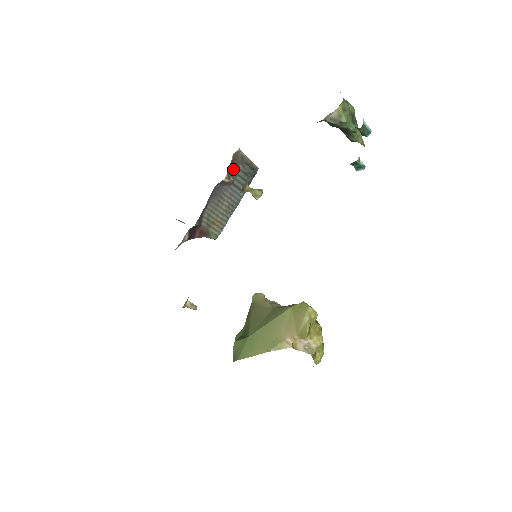
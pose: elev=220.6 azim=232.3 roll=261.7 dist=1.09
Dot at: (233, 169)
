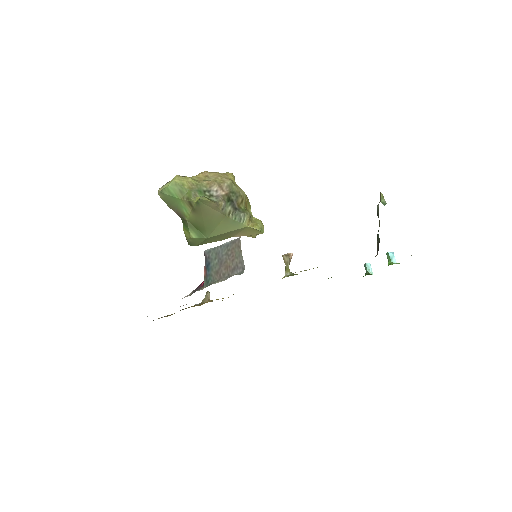
Dot at: occluded
